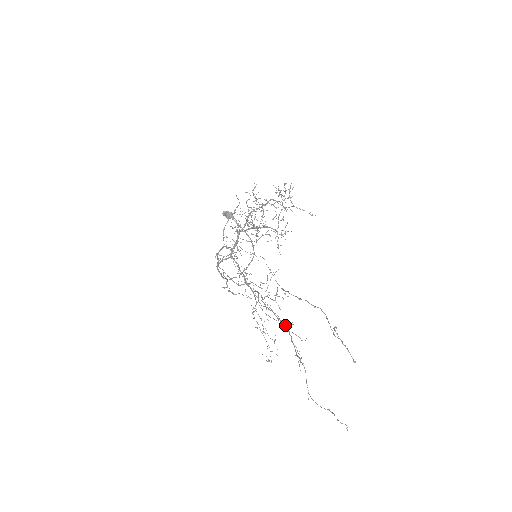
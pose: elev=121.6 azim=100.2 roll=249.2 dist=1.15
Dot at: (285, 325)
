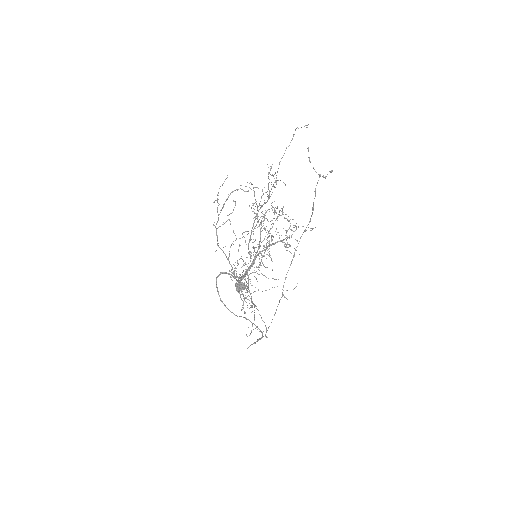
Dot at: (266, 202)
